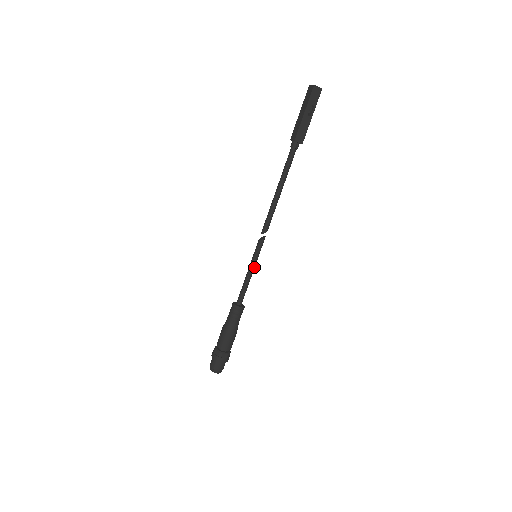
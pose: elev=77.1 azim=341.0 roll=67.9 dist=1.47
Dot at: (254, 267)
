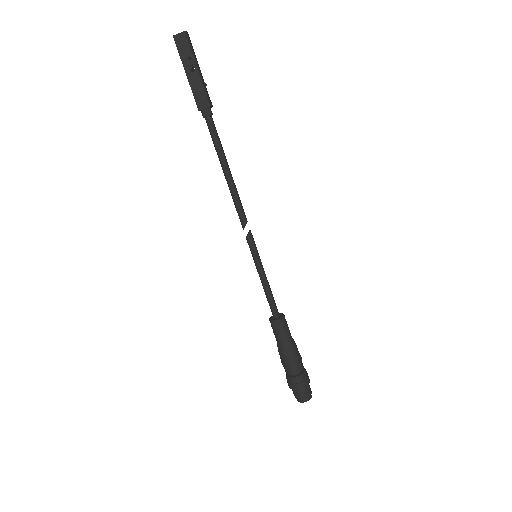
Dot at: (262, 269)
